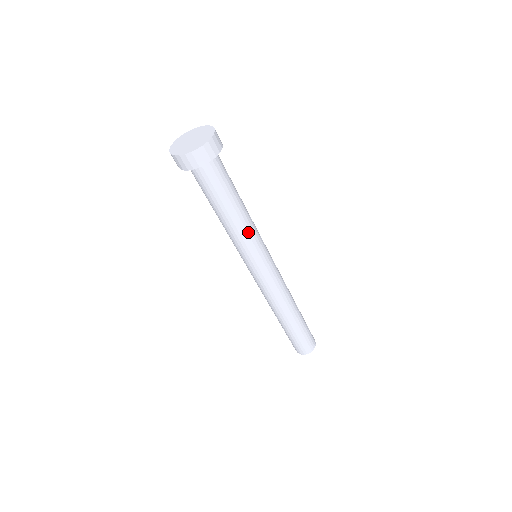
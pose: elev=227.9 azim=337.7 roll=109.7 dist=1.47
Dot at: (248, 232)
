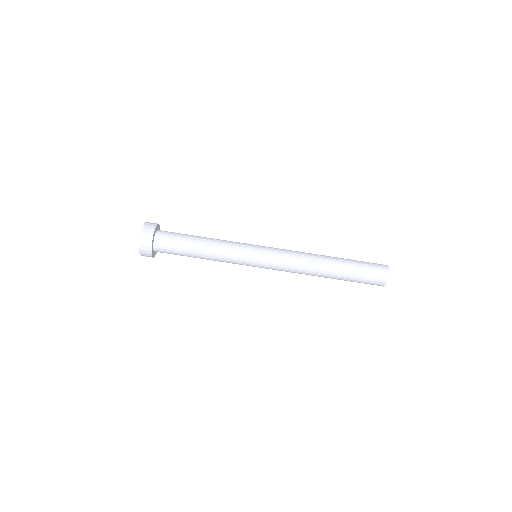
Dot at: (226, 241)
